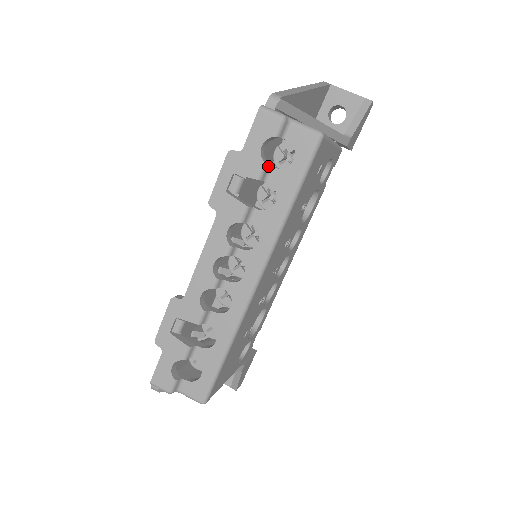
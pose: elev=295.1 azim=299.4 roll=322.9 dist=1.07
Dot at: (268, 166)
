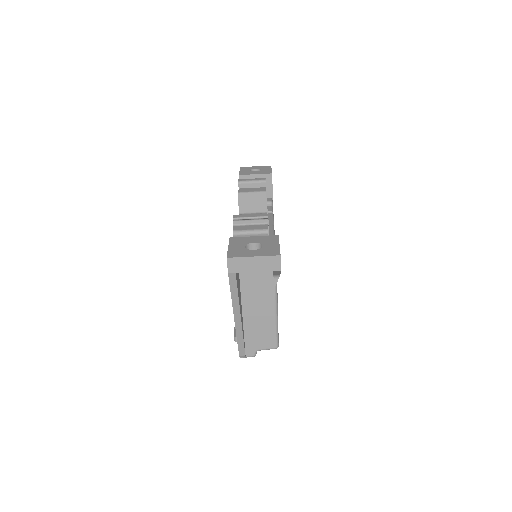
Dot at: occluded
